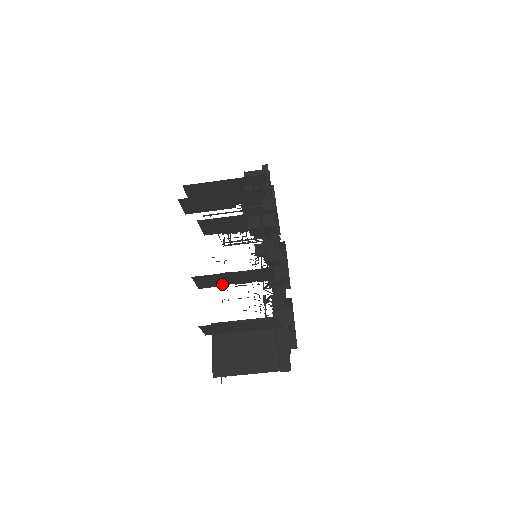
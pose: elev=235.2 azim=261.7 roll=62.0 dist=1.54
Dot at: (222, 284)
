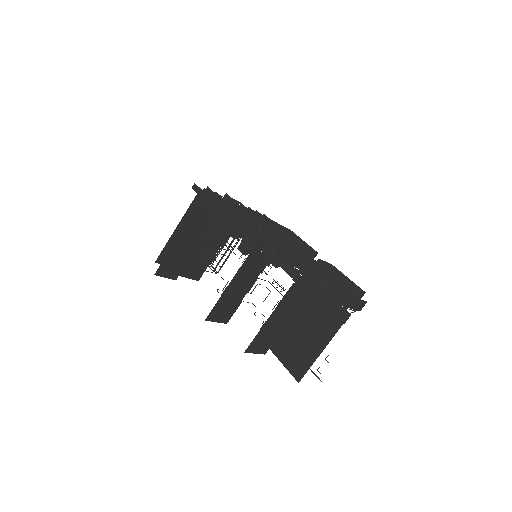
Dot at: (238, 302)
